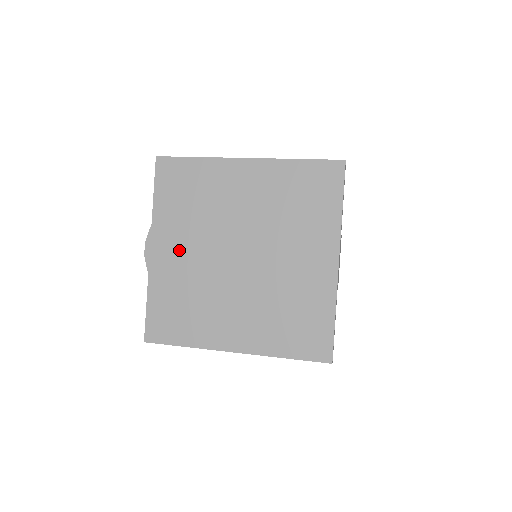
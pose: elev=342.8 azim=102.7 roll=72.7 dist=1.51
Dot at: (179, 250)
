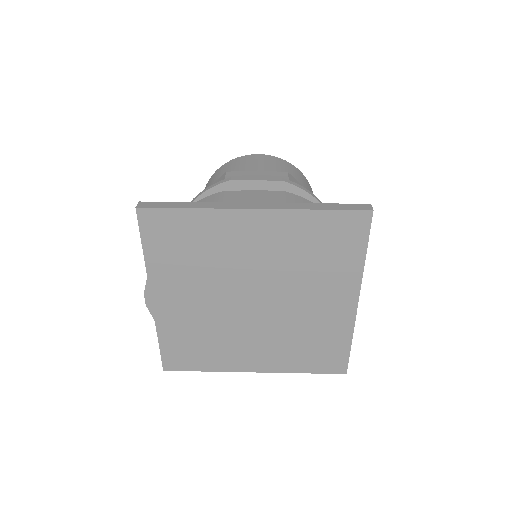
Dot at: (185, 299)
